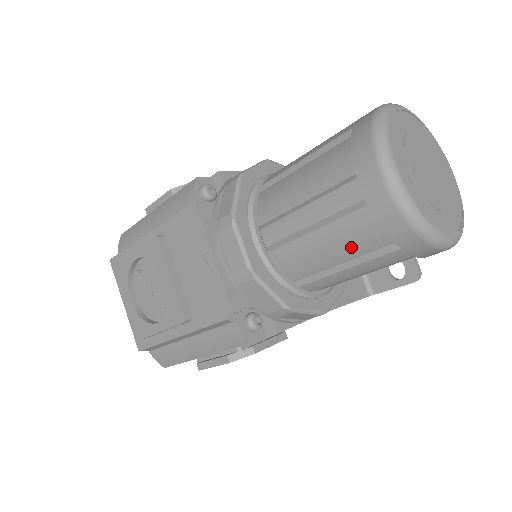
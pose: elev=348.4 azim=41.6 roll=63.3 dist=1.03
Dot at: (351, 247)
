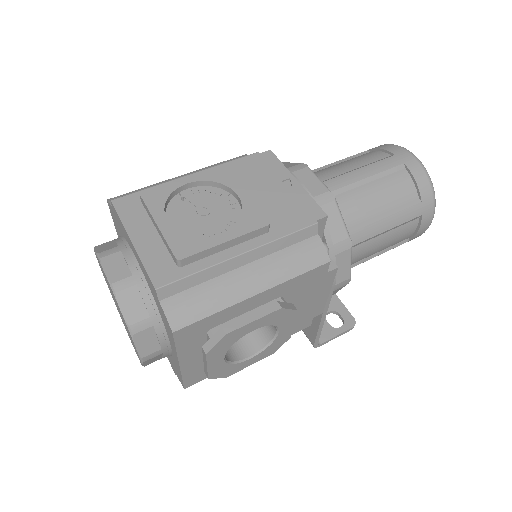
Dot at: (393, 197)
